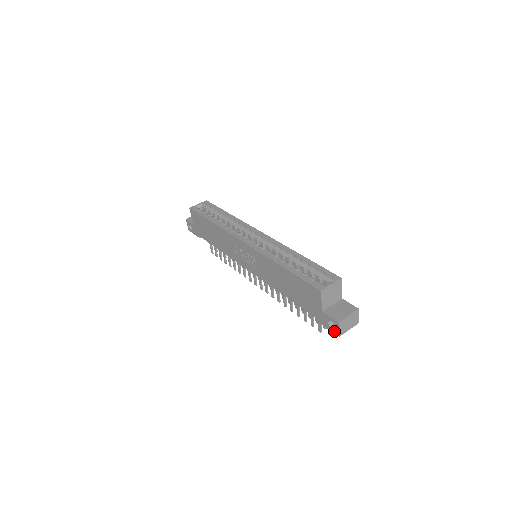
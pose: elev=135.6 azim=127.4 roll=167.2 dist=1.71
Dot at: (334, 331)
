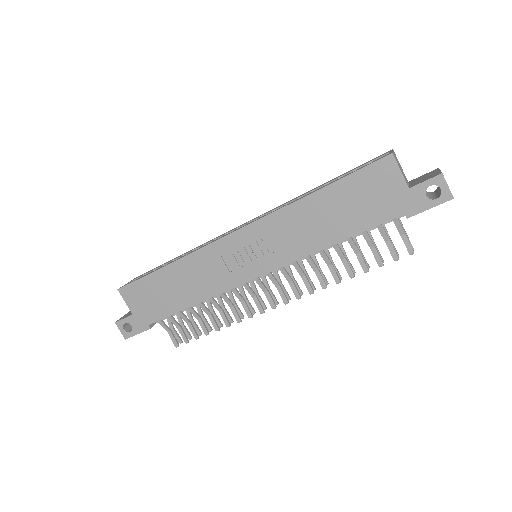
Dot at: (442, 199)
